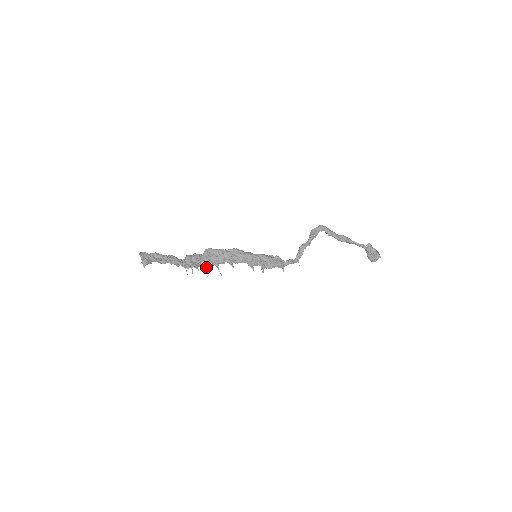
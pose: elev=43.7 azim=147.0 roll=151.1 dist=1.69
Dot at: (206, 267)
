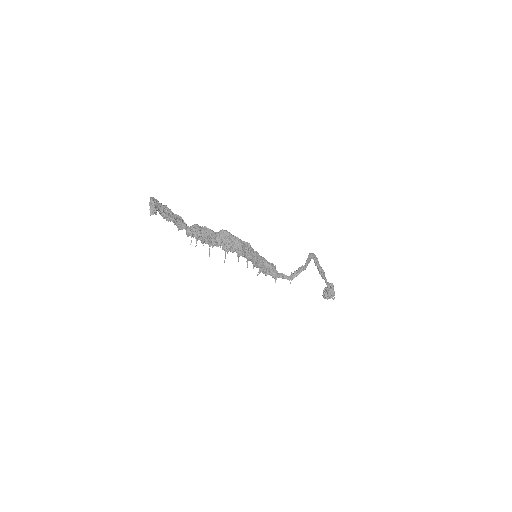
Dot at: occluded
